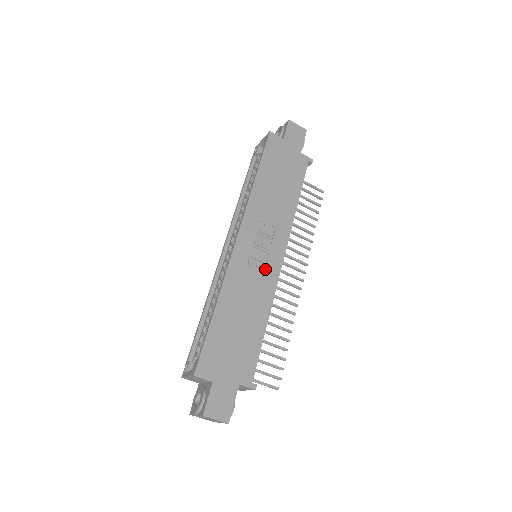
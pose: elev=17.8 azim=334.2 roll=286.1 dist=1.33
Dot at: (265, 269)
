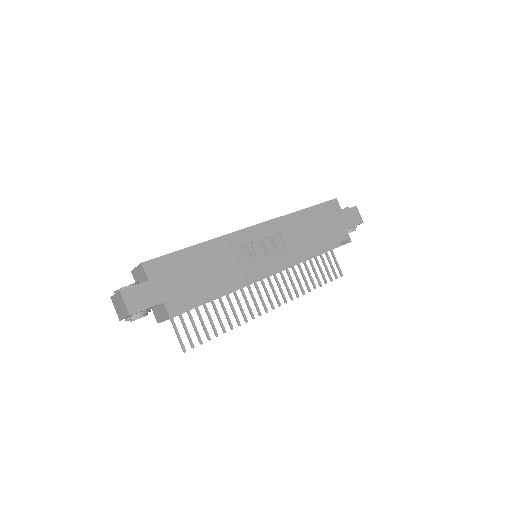
Dot at: (254, 261)
